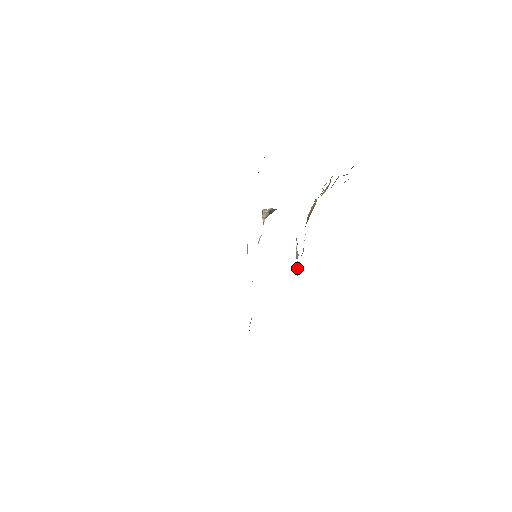
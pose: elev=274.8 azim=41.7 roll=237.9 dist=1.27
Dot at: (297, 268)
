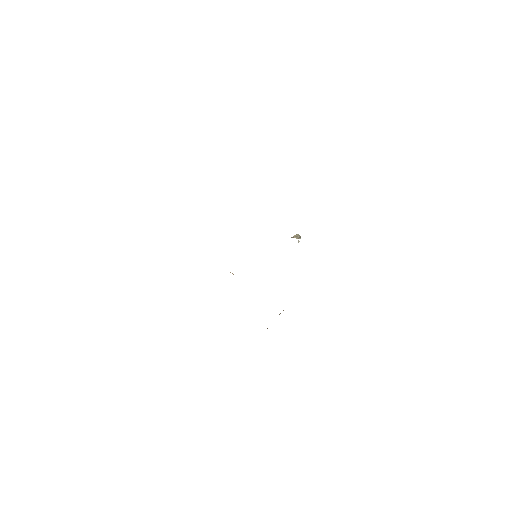
Dot at: occluded
